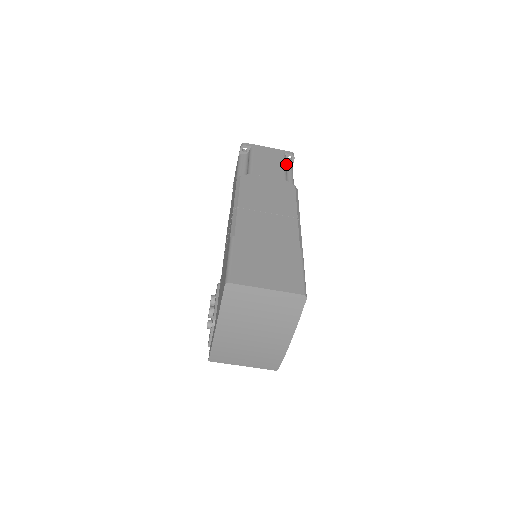
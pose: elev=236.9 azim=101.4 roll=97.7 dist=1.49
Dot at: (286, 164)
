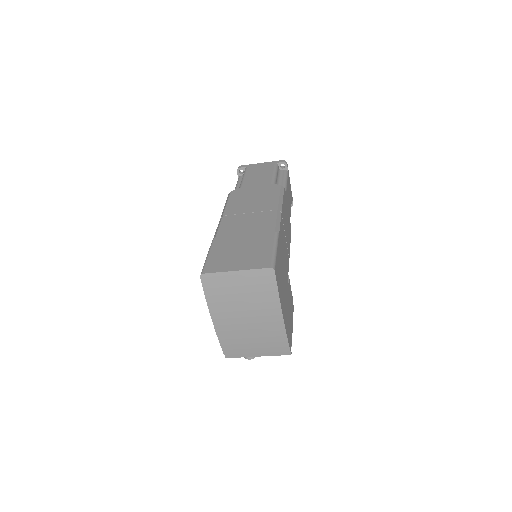
Dot at: (280, 172)
